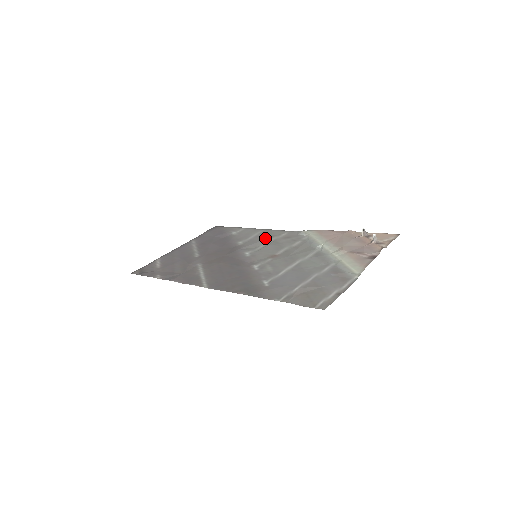
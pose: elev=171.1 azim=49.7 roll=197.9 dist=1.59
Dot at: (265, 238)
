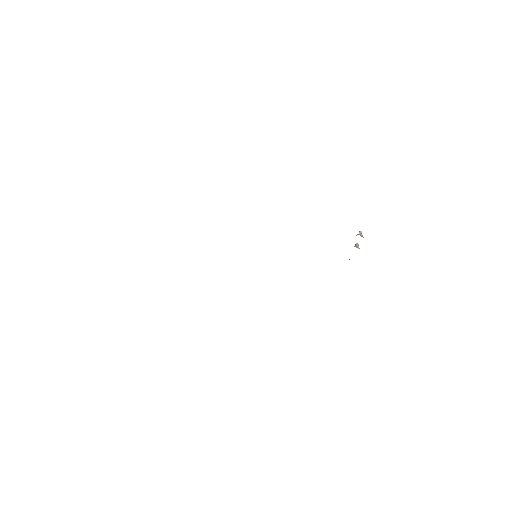
Dot at: occluded
